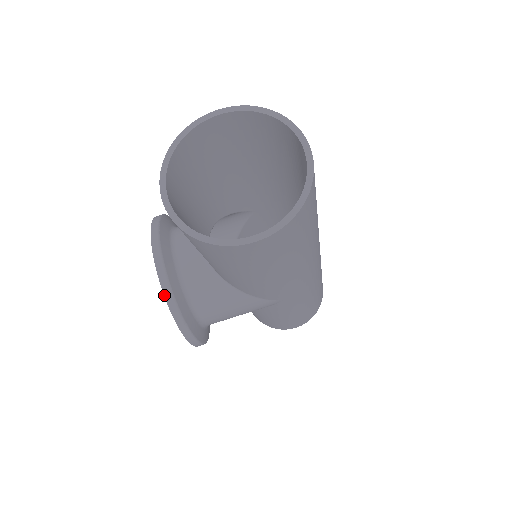
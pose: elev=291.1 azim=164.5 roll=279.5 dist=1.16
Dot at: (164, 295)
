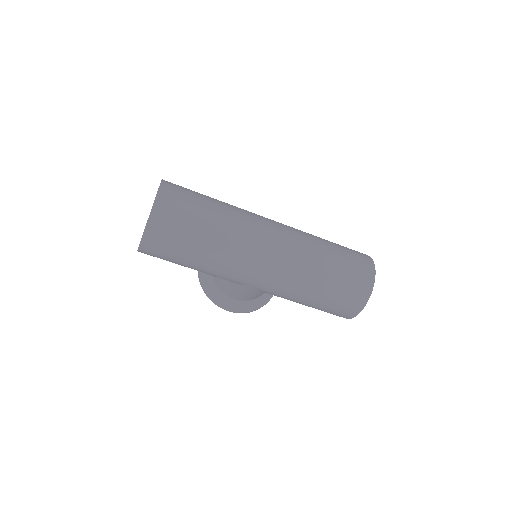
Dot at: (199, 278)
